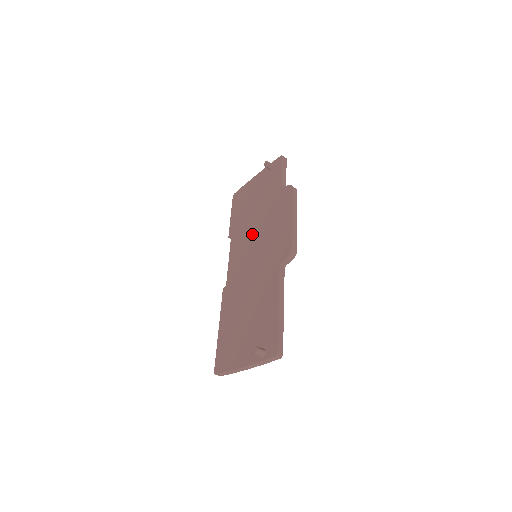
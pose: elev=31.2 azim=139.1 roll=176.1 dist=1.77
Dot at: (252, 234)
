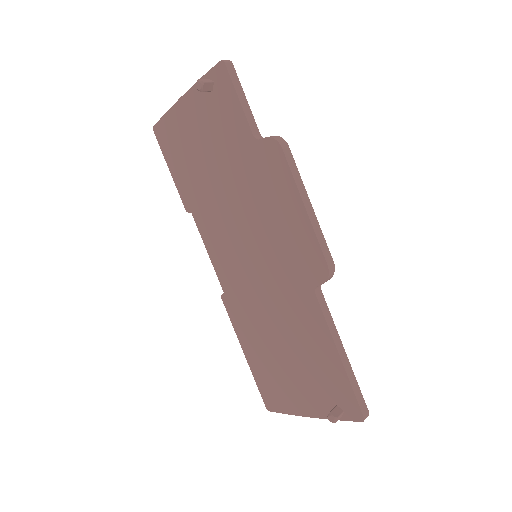
Dot at: (232, 219)
